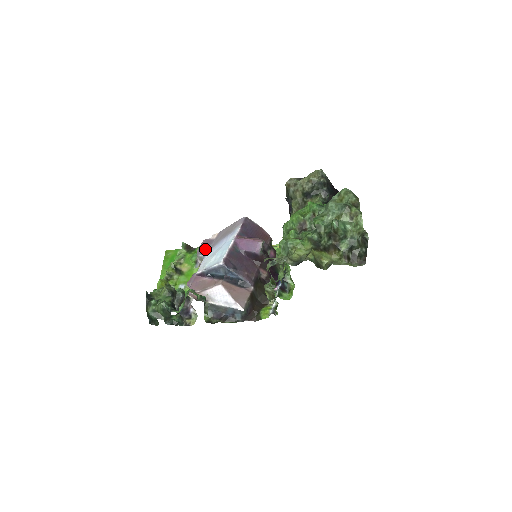
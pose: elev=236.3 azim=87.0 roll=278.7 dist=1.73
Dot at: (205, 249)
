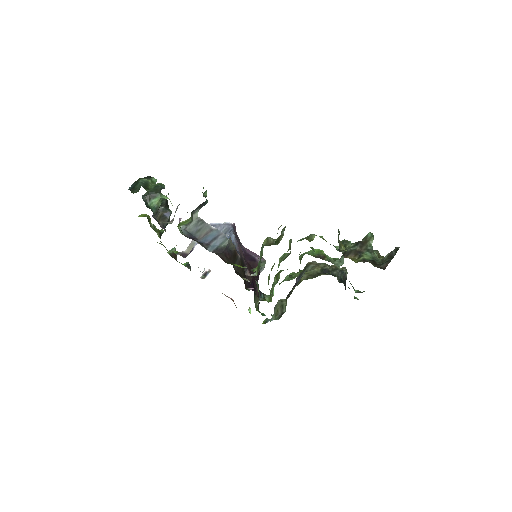
Dot at: occluded
